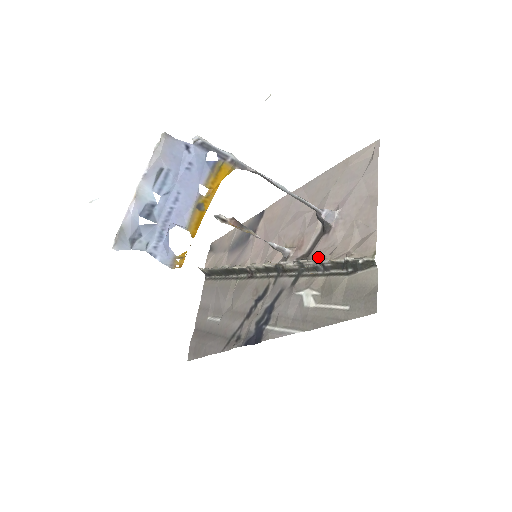
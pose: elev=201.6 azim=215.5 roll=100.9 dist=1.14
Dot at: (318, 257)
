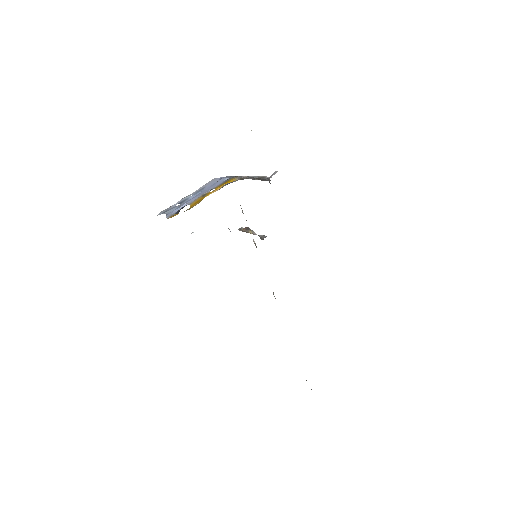
Dot at: occluded
